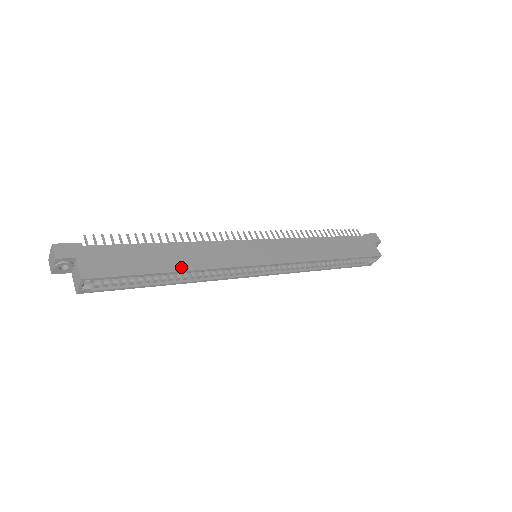
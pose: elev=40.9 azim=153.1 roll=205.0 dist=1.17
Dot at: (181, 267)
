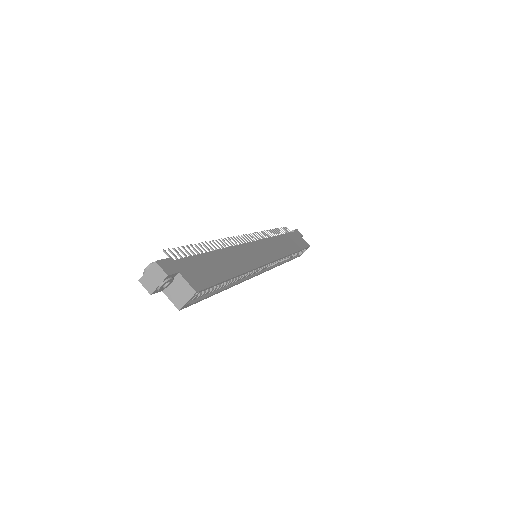
Dot at: (237, 271)
